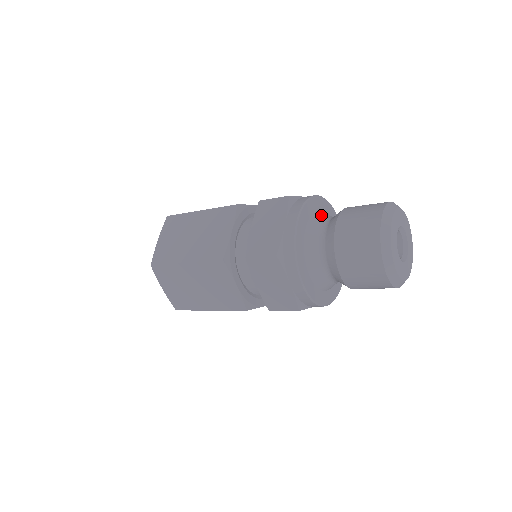
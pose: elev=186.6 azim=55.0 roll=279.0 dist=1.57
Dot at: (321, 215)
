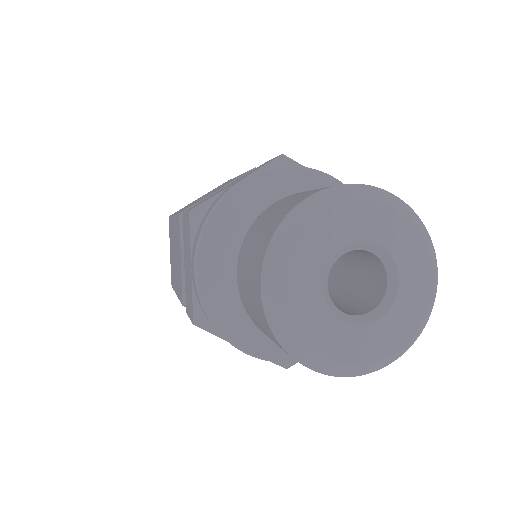
Dot at: occluded
